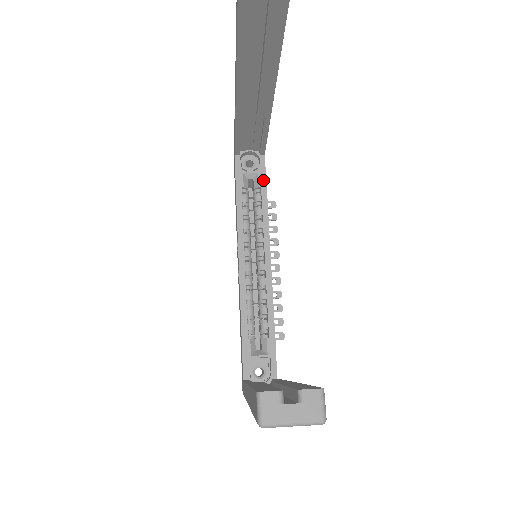
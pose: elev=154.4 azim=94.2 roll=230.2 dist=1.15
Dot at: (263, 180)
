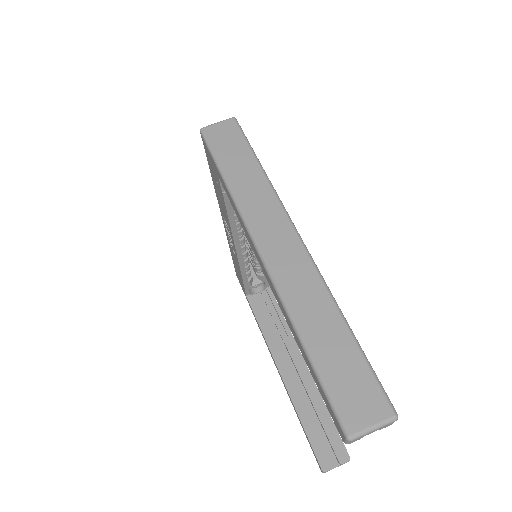
Dot at: occluded
